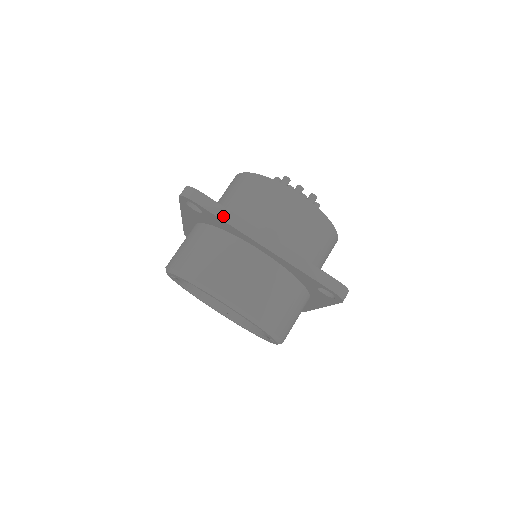
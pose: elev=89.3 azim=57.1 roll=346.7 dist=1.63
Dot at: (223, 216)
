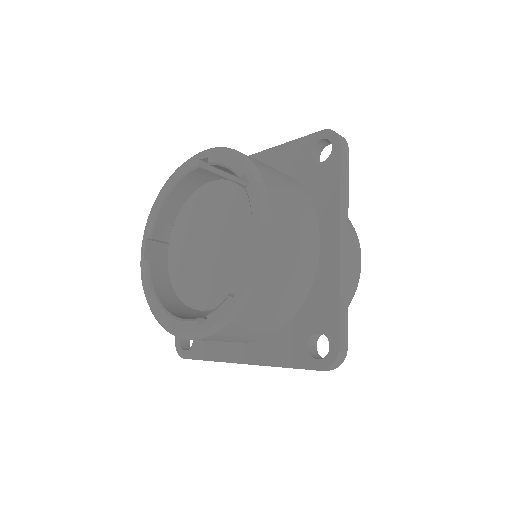
Dot at: (343, 183)
